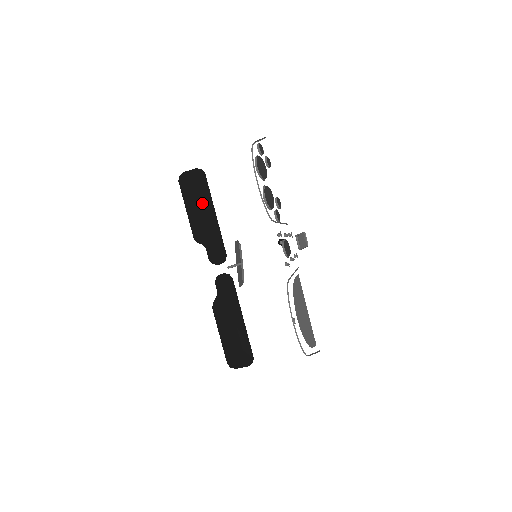
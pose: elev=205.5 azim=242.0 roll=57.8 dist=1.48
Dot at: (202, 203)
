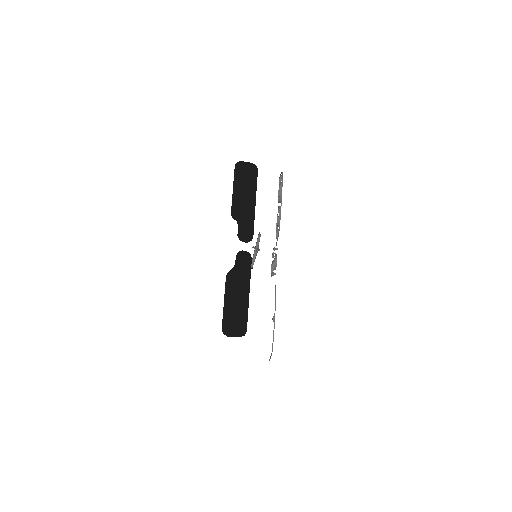
Dot at: (247, 190)
